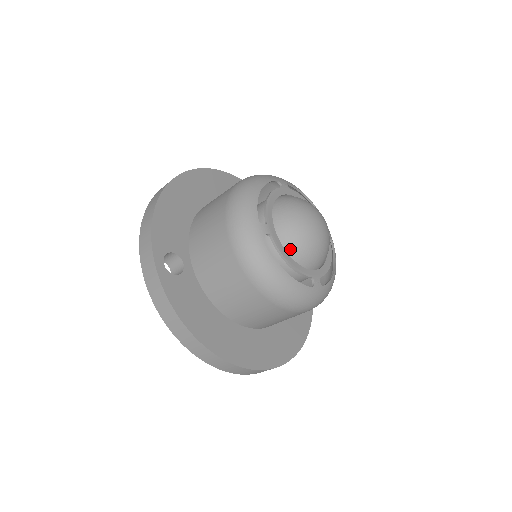
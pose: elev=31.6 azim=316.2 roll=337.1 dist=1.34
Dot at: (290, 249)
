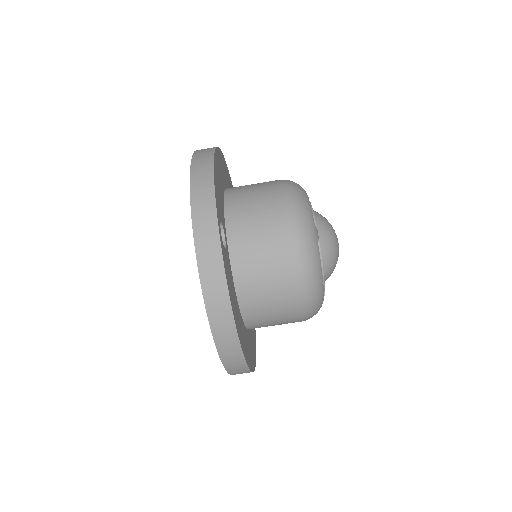
Dot at: (324, 259)
